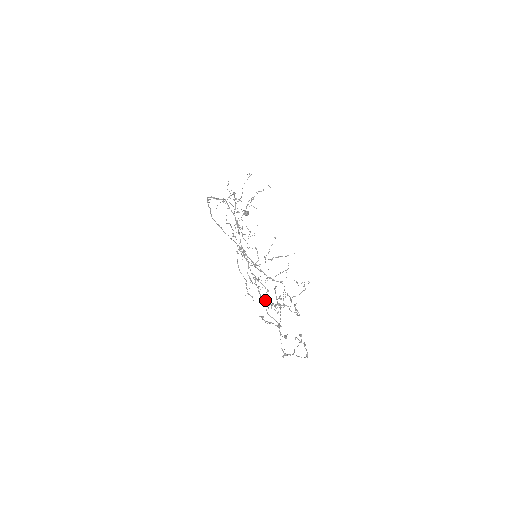
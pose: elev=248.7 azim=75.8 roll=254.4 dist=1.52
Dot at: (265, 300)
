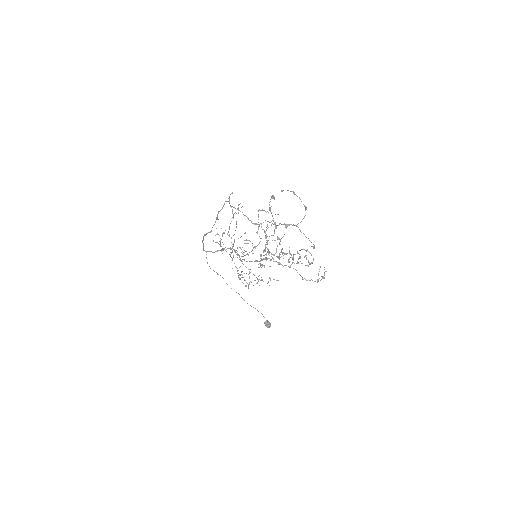
Dot at: (267, 251)
